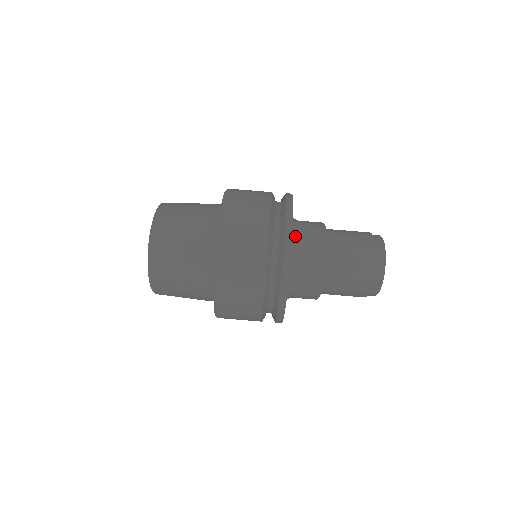
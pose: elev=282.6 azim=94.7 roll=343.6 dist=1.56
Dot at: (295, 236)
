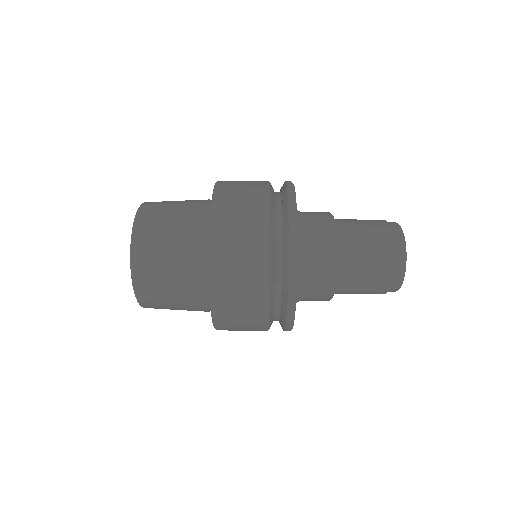
Dot at: occluded
